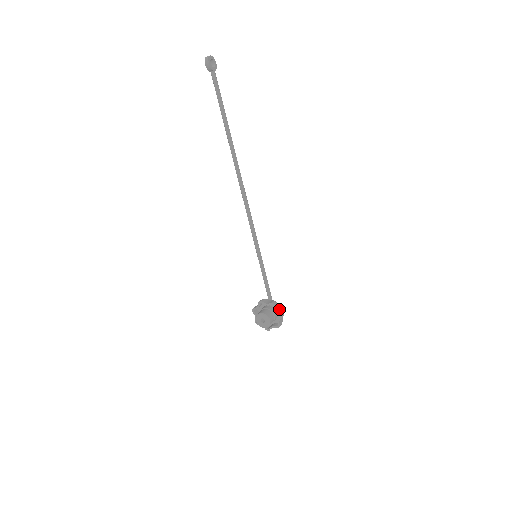
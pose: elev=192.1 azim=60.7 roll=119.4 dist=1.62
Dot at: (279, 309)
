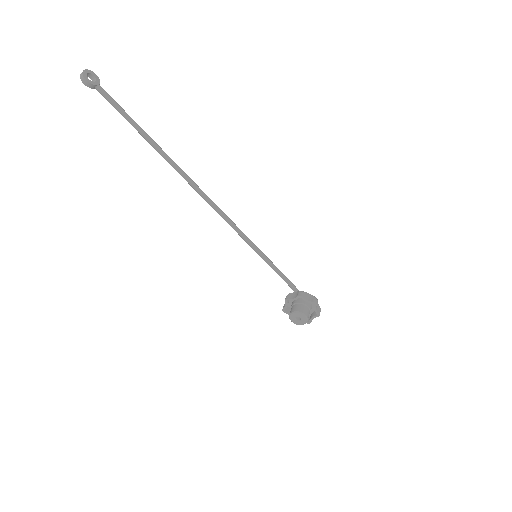
Dot at: (309, 297)
